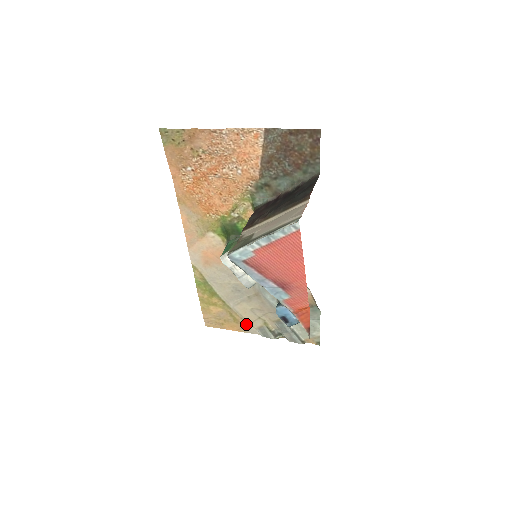
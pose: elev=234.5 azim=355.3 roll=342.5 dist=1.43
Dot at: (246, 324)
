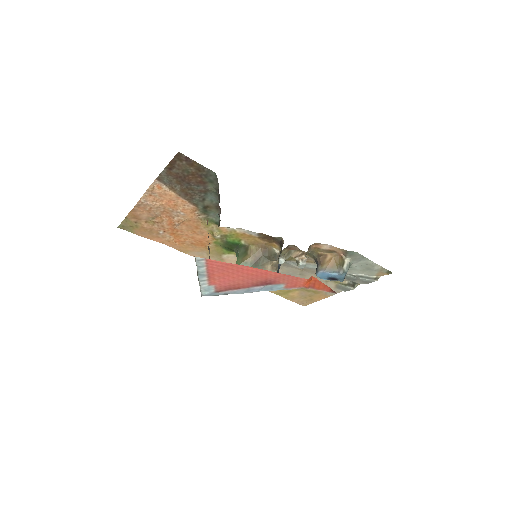
Dot at: occluded
